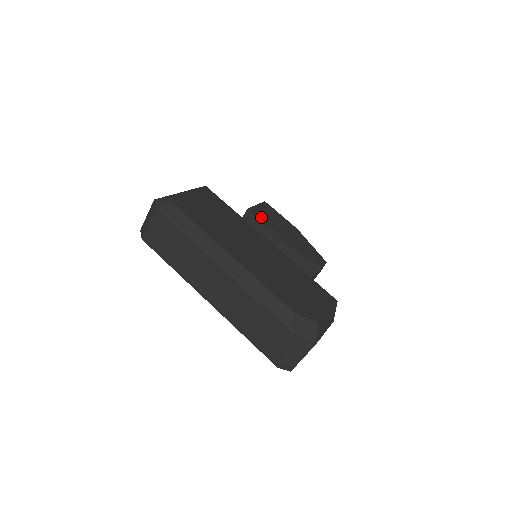
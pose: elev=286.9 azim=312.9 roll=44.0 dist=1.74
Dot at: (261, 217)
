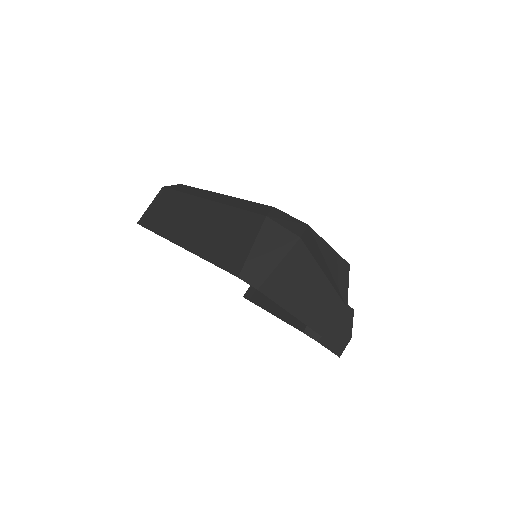
Dot at: occluded
